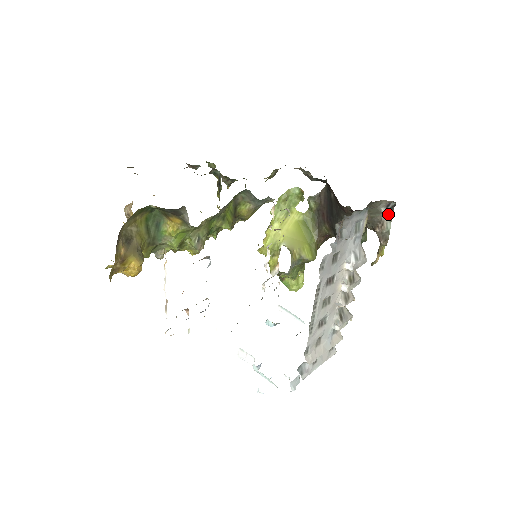
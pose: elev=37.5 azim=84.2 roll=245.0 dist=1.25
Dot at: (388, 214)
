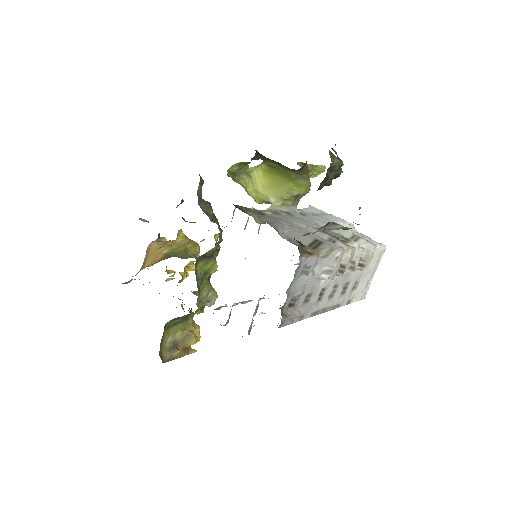
Dot at: (328, 226)
